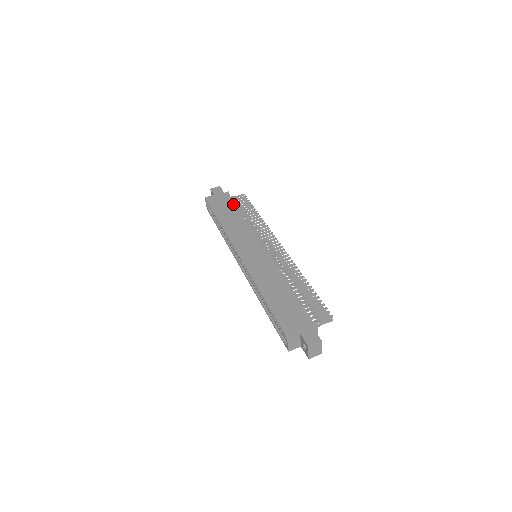
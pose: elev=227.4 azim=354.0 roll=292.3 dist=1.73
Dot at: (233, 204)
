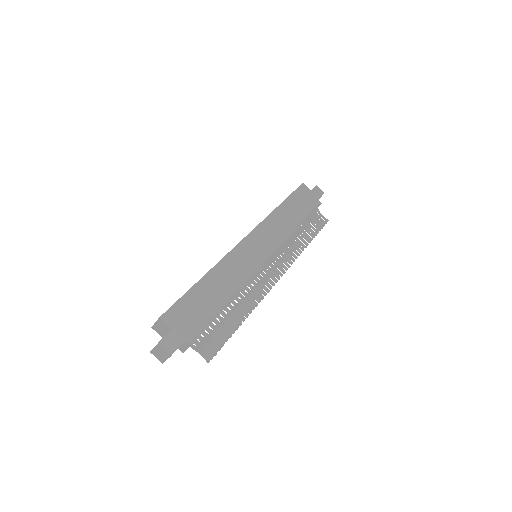
Dot at: (308, 212)
